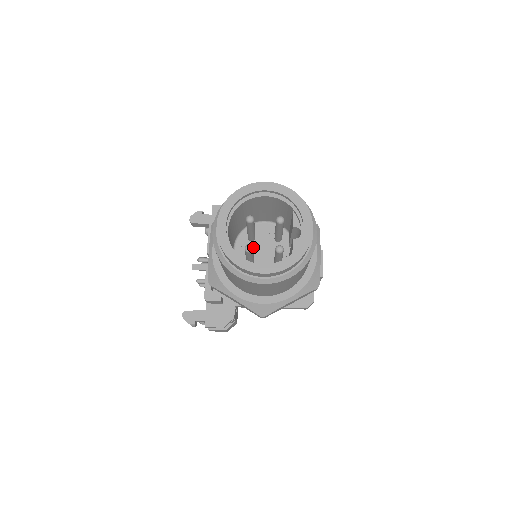
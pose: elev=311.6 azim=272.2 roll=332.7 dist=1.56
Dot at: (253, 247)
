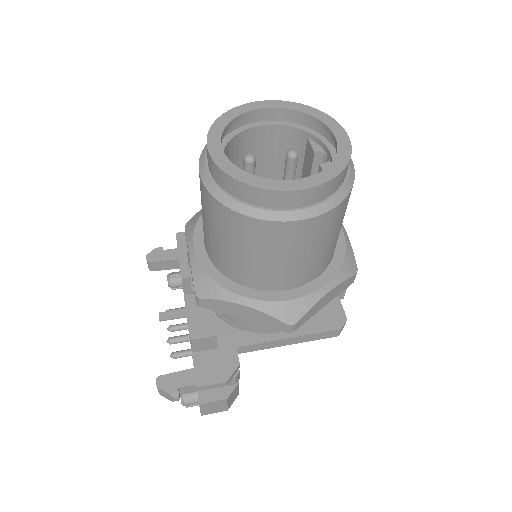
Dot at: occluded
